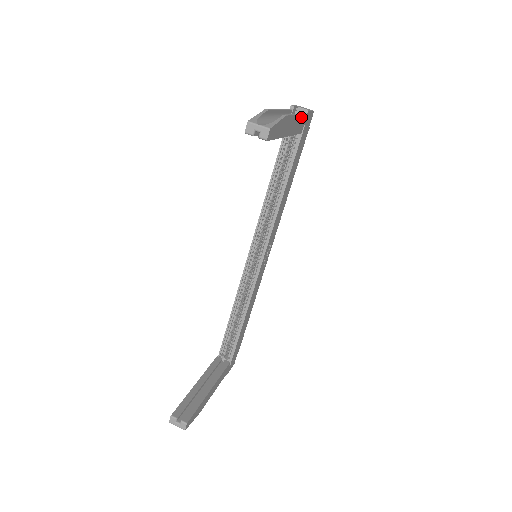
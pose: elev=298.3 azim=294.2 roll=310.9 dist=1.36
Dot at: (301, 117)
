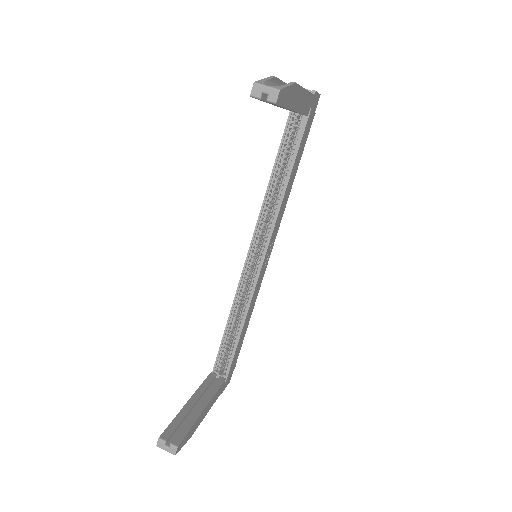
Dot at: (309, 95)
